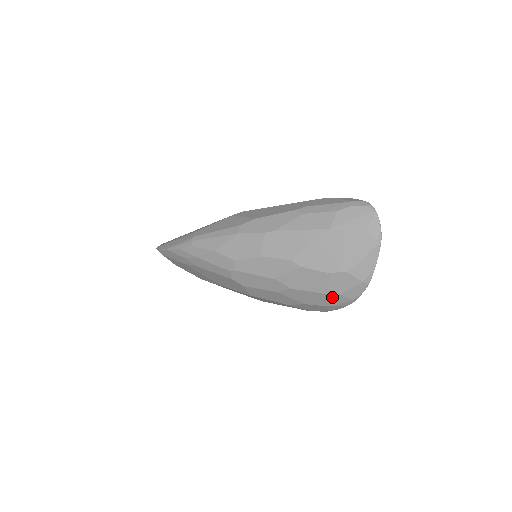
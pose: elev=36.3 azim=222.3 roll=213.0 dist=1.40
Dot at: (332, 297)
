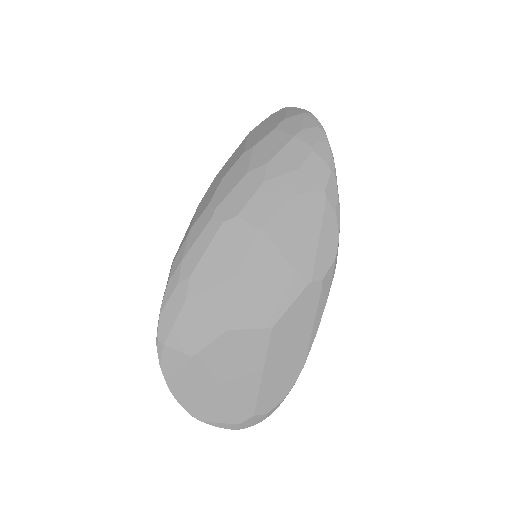
Dot at: (301, 137)
